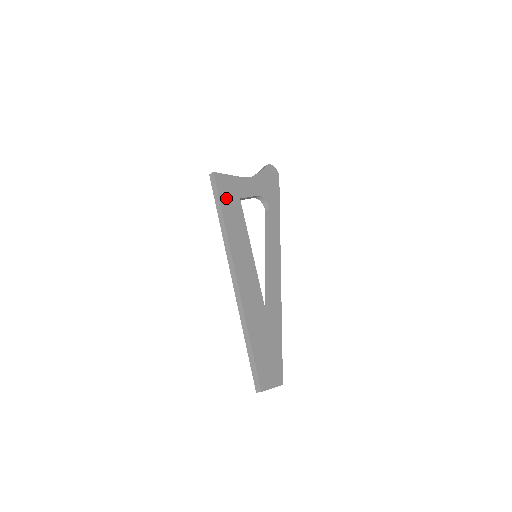
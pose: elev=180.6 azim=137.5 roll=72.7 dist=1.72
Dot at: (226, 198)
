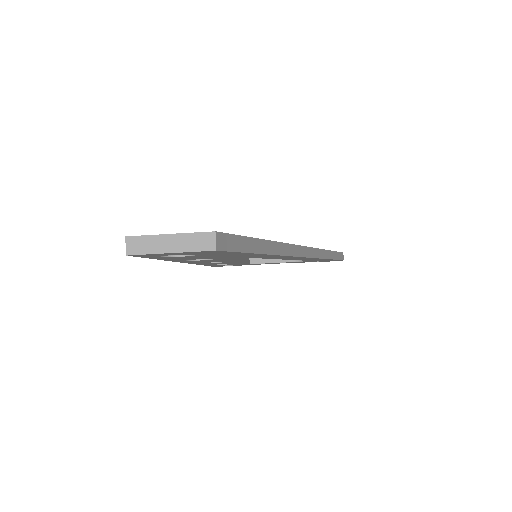
Dot at: occluded
